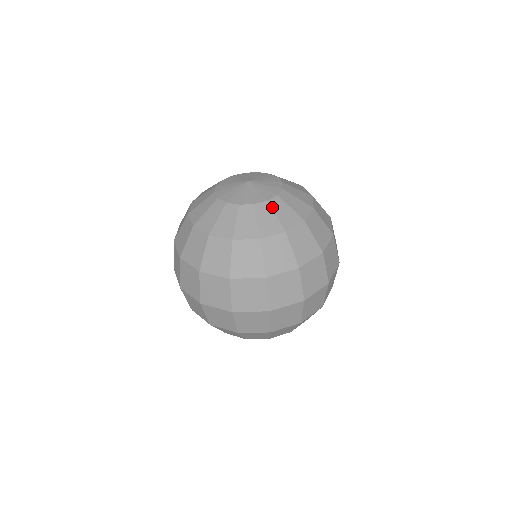
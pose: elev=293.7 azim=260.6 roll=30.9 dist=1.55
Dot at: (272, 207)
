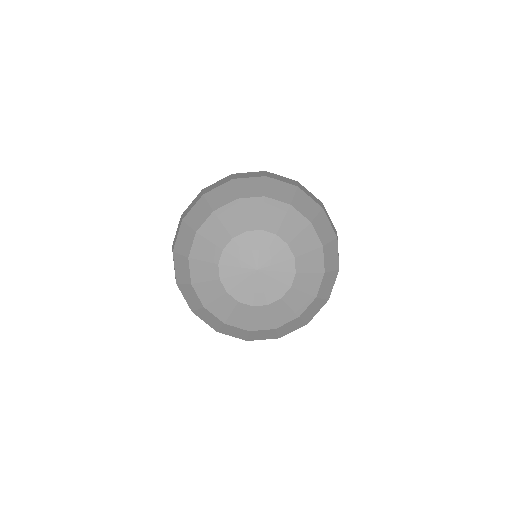
Dot at: (297, 289)
